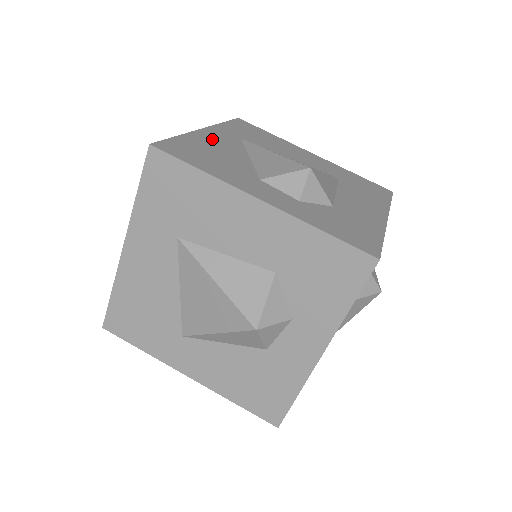
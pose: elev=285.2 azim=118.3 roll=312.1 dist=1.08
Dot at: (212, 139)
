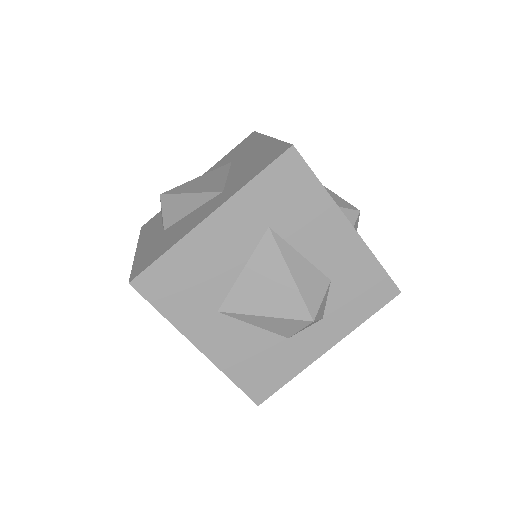
Dot at: occluded
